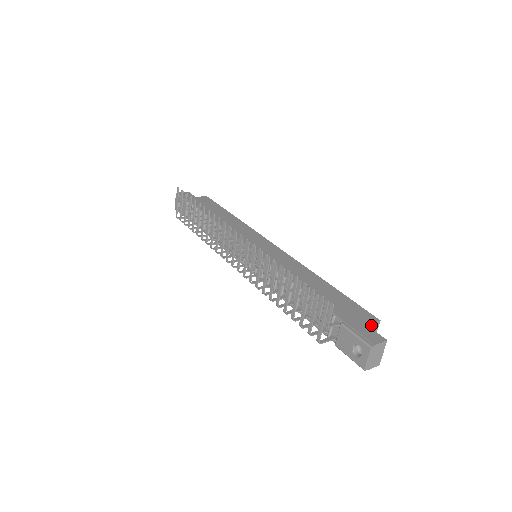
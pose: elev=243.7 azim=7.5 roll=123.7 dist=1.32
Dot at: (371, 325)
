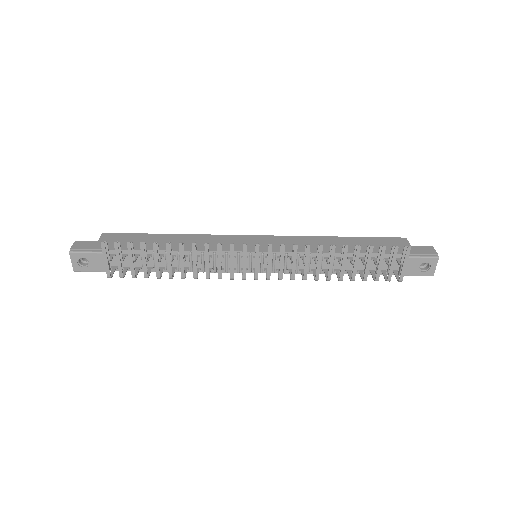
Dot at: (409, 245)
